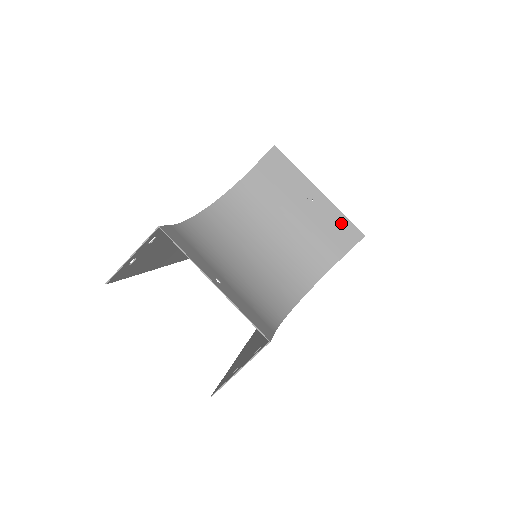
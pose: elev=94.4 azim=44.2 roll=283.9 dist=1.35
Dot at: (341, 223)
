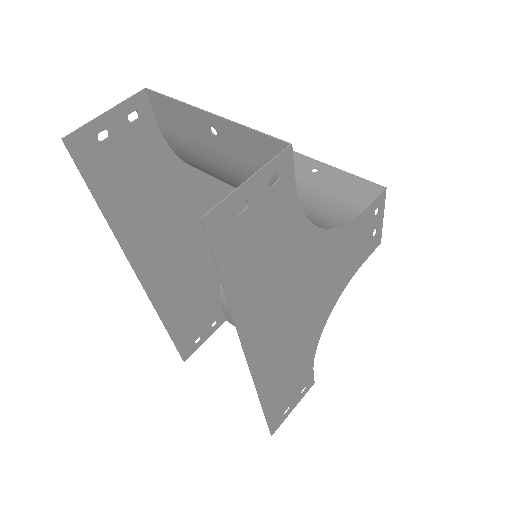
Dot at: (354, 182)
